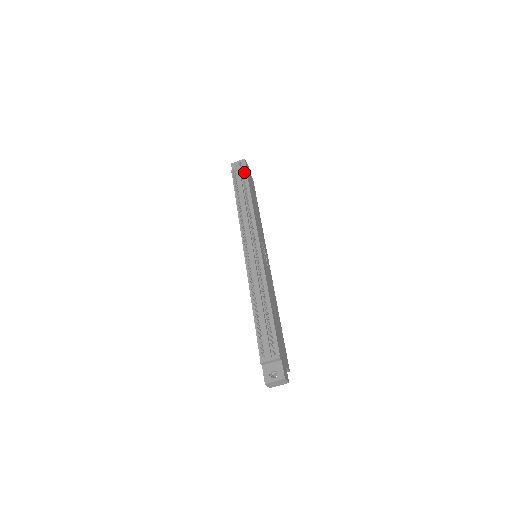
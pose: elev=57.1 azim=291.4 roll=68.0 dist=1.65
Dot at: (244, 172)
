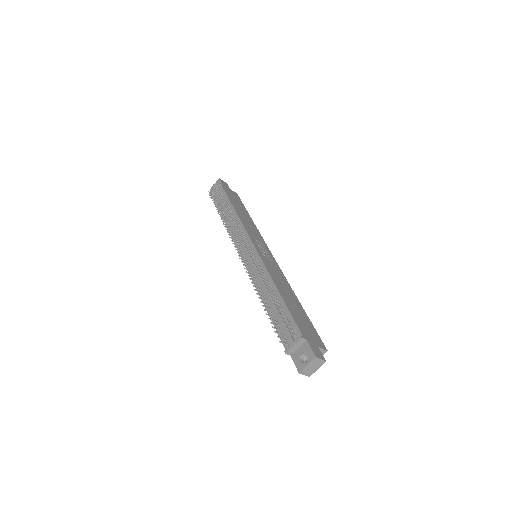
Dot at: (221, 189)
